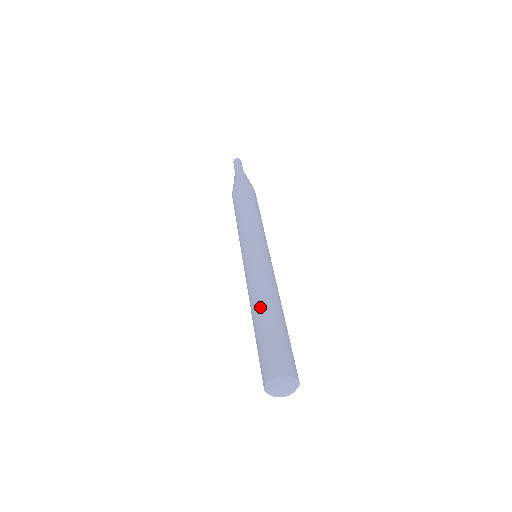
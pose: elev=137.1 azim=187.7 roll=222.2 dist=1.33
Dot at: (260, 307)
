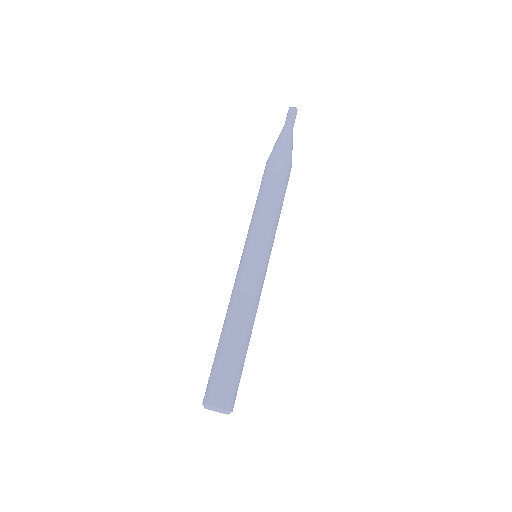
Dot at: (243, 330)
